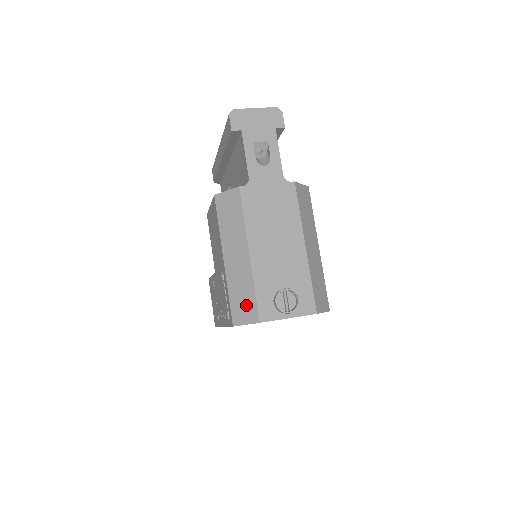
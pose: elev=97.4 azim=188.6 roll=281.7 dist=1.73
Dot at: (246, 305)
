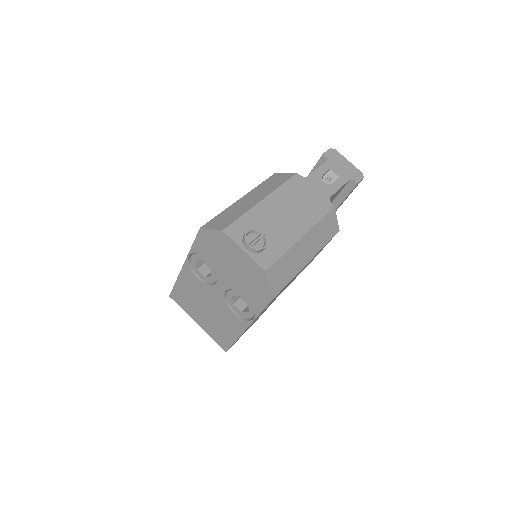
Dot at: (225, 220)
